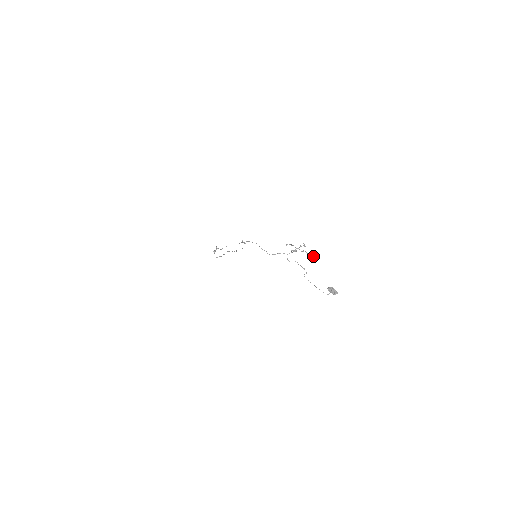
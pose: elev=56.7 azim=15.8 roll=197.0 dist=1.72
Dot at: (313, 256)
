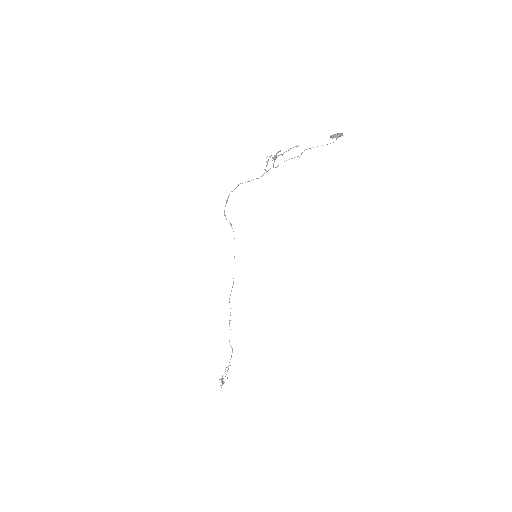
Dot at: occluded
